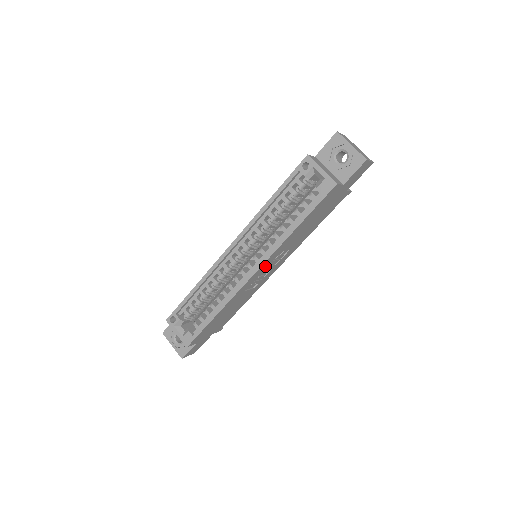
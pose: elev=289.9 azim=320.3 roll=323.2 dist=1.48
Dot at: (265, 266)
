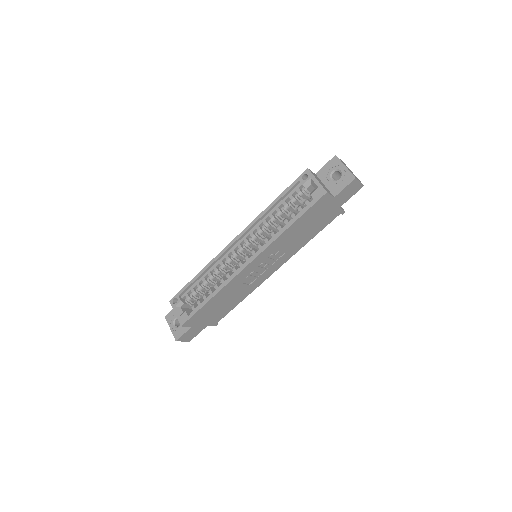
Dot at: (260, 260)
